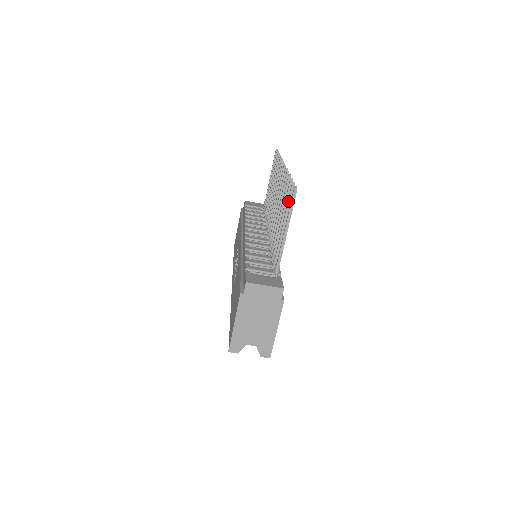
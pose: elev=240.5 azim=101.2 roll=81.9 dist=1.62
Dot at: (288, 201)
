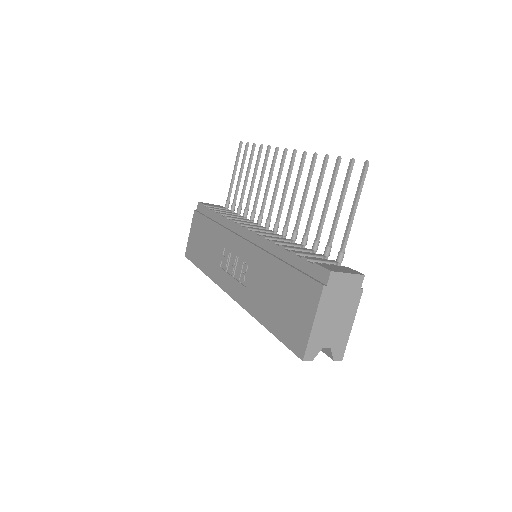
Dot at: (347, 180)
